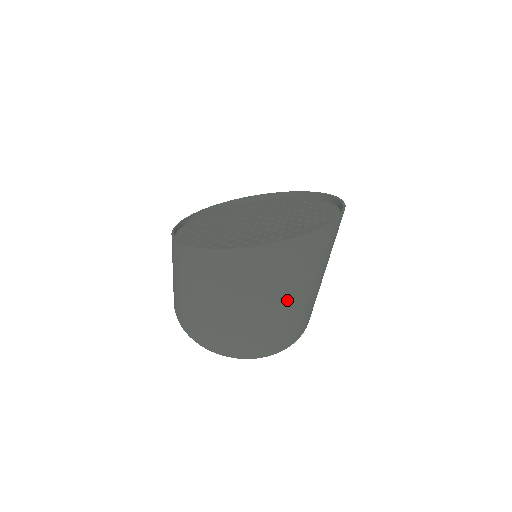
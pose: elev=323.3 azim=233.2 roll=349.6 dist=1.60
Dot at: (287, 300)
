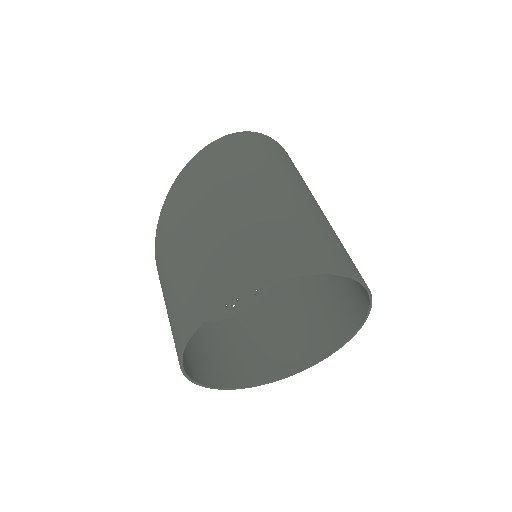
Dot at: (292, 190)
